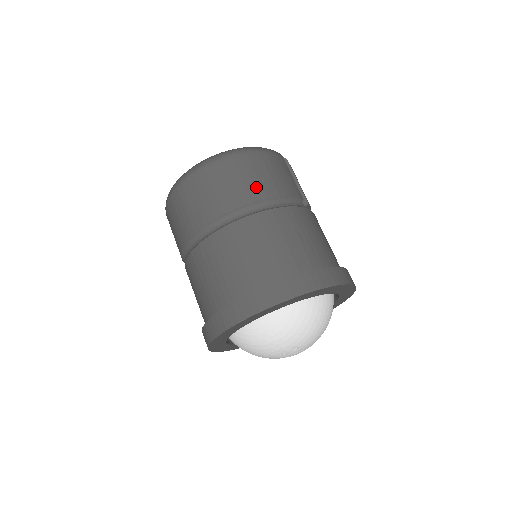
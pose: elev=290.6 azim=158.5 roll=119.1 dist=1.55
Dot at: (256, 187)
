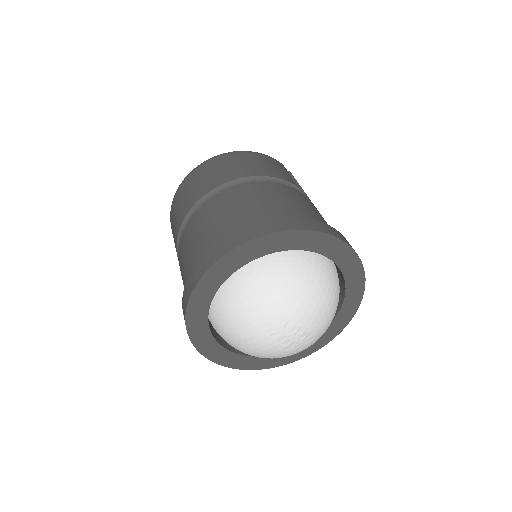
Dot at: (245, 169)
